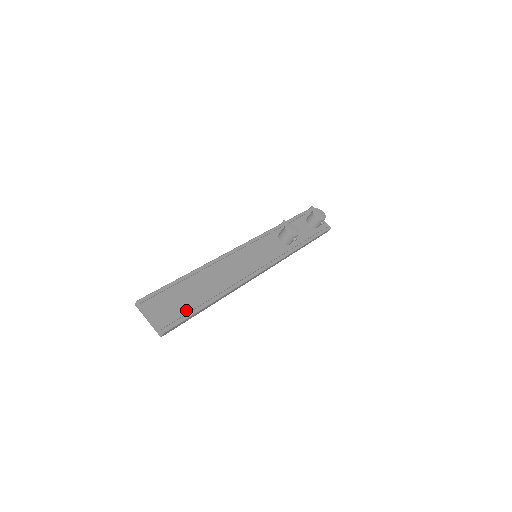
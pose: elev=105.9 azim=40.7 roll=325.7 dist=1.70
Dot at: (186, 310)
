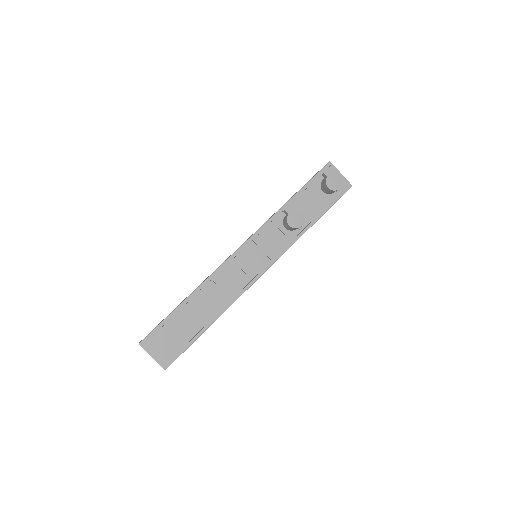
Dot at: (184, 342)
